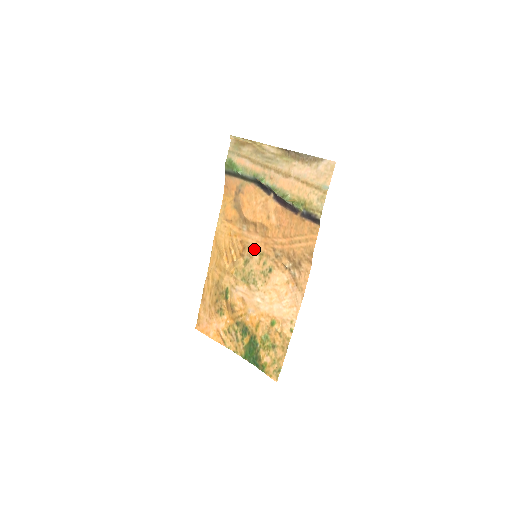
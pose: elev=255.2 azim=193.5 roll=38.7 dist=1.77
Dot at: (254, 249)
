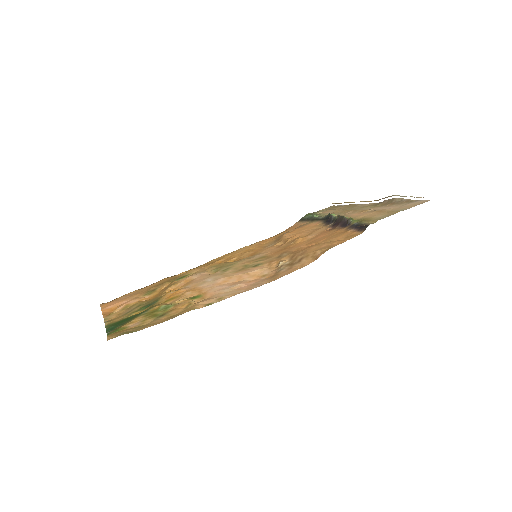
Dot at: (261, 254)
